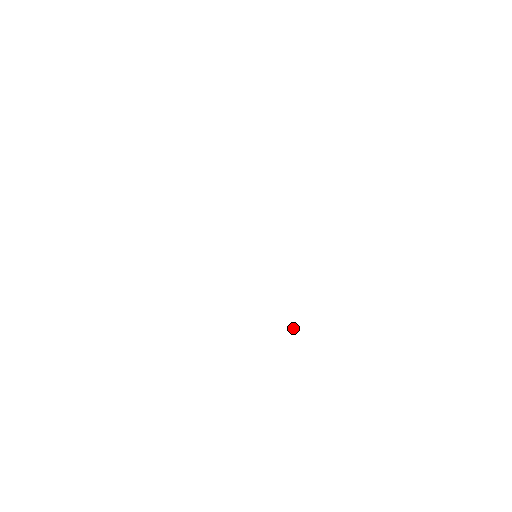
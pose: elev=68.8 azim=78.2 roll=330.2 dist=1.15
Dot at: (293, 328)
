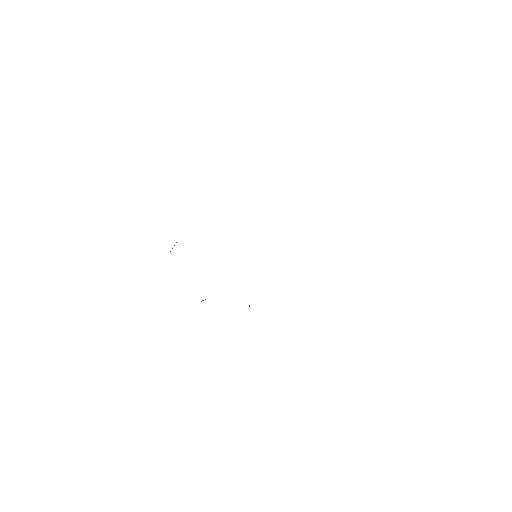
Dot at: occluded
